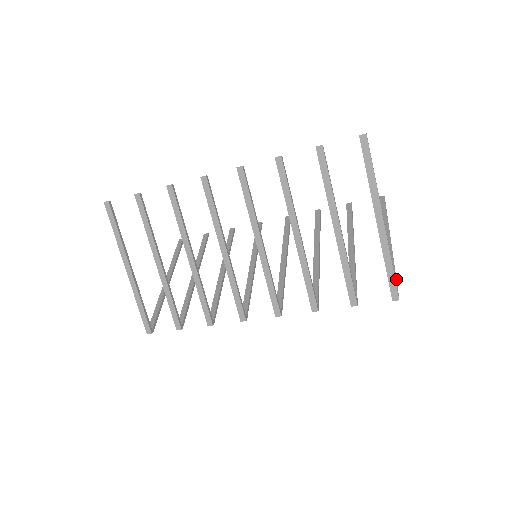
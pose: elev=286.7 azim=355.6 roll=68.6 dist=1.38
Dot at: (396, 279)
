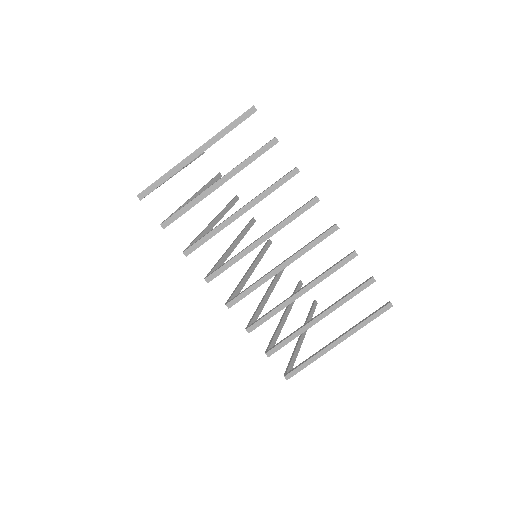
Dot at: (293, 365)
